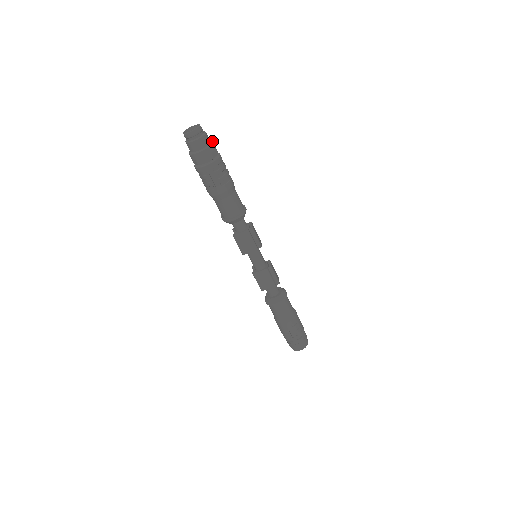
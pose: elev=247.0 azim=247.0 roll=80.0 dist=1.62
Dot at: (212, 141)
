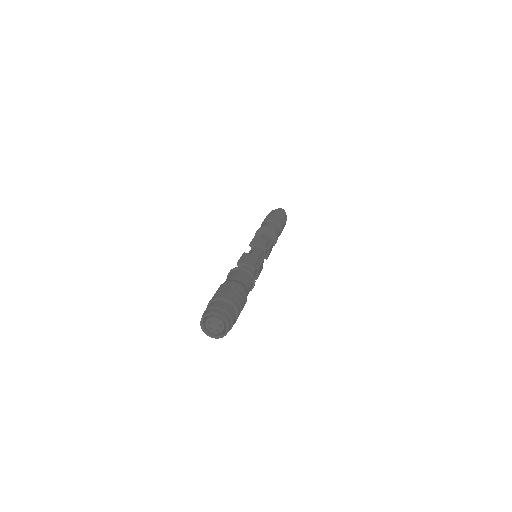
Dot at: occluded
